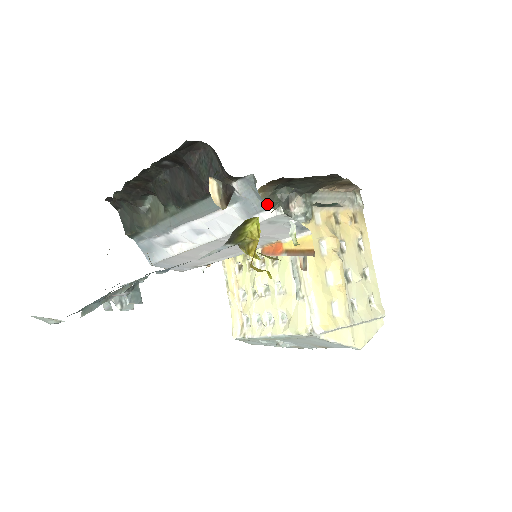
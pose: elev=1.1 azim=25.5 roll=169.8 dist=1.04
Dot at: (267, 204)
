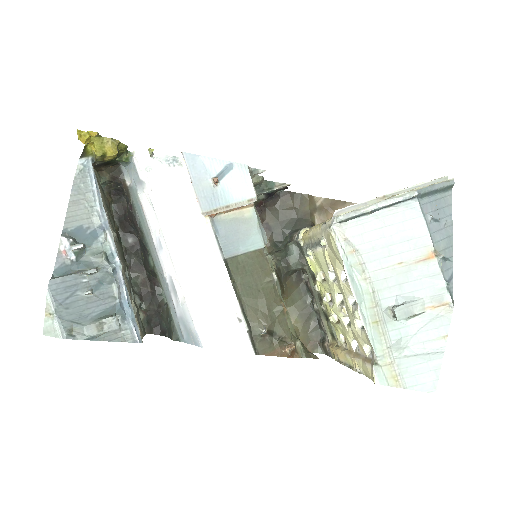
Dot at: (276, 255)
